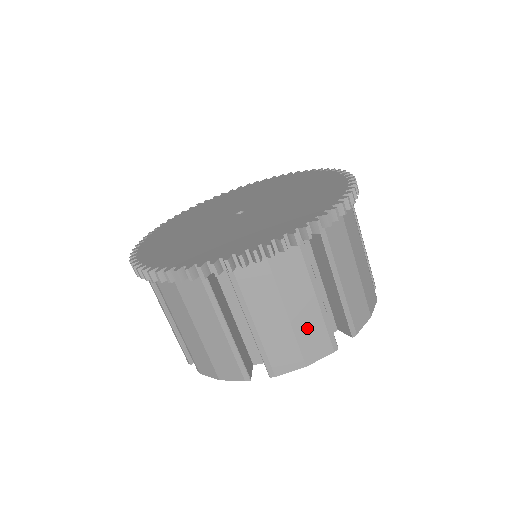
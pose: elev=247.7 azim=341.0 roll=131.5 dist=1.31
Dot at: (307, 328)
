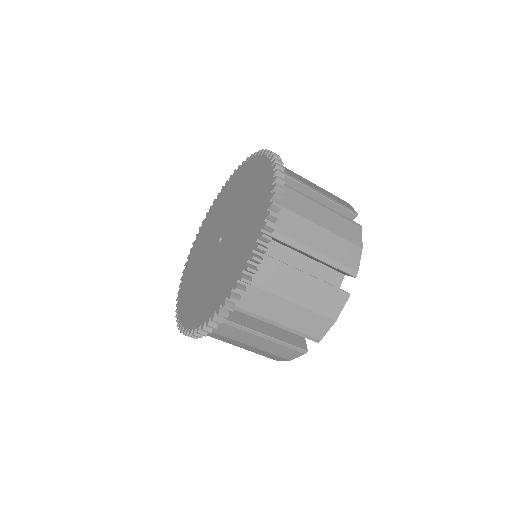
Dot at: (271, 348)
